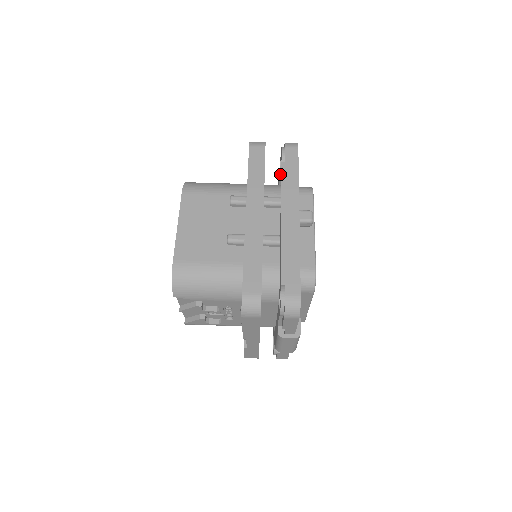
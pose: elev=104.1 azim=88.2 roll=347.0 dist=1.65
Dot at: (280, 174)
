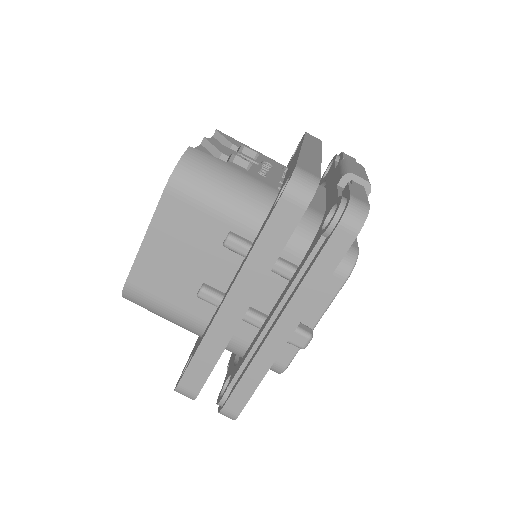
Dot at: (319, 230)
